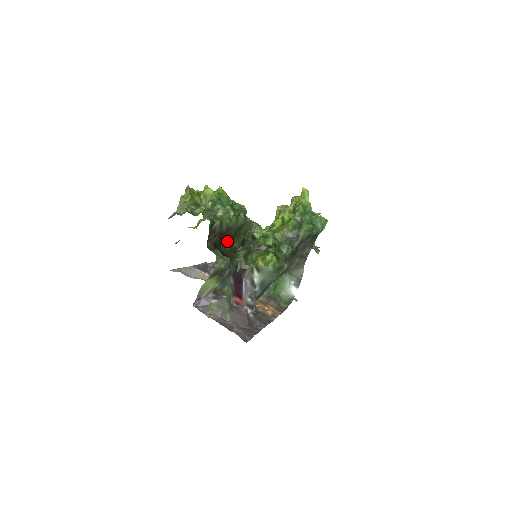
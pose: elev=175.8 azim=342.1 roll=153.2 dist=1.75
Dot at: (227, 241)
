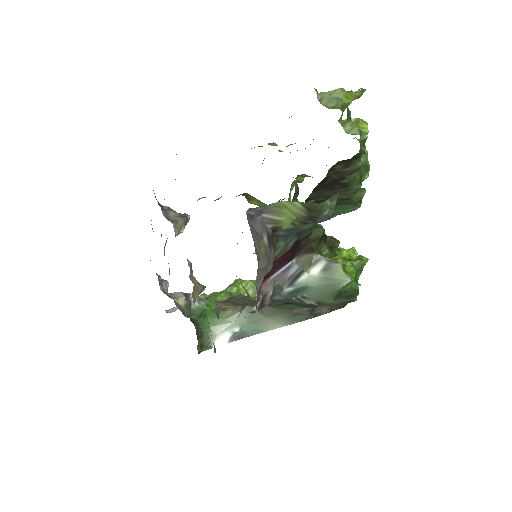
Dot at: (321, 196)
